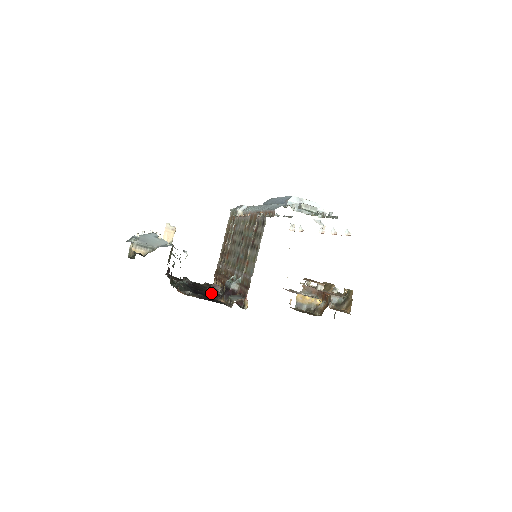
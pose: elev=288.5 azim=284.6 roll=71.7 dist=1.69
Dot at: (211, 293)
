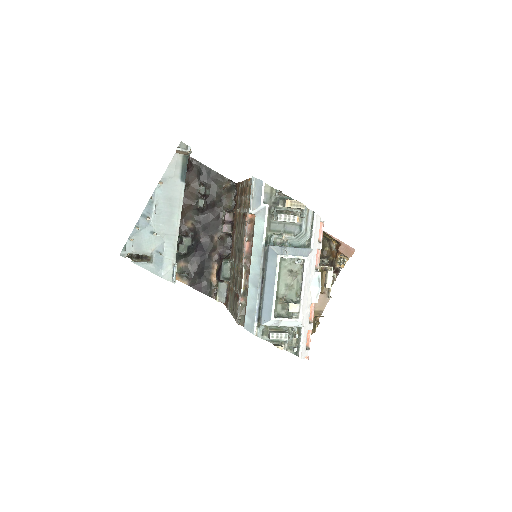
Dot at: (217, 238)
